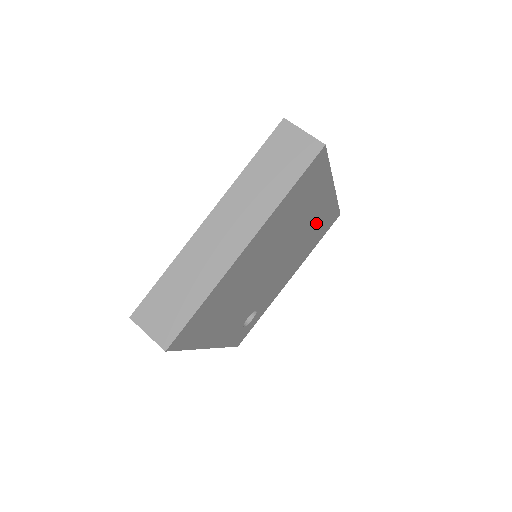
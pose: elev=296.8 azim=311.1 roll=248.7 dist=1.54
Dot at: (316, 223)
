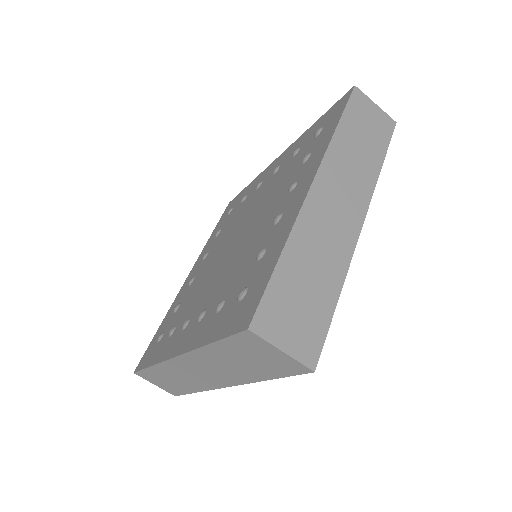
Dot at: occluded
